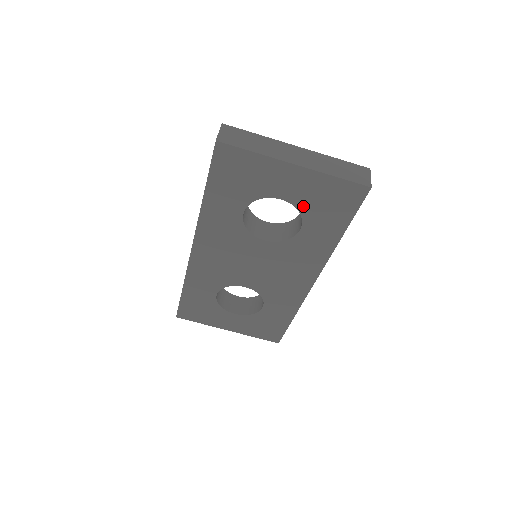
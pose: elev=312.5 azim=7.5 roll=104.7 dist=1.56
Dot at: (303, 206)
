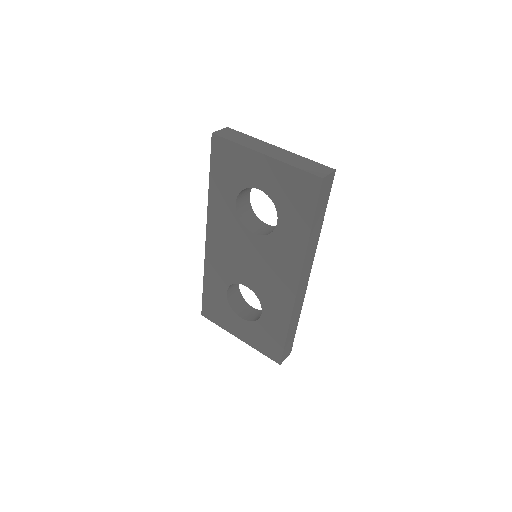
Dot at: (276, 197)
